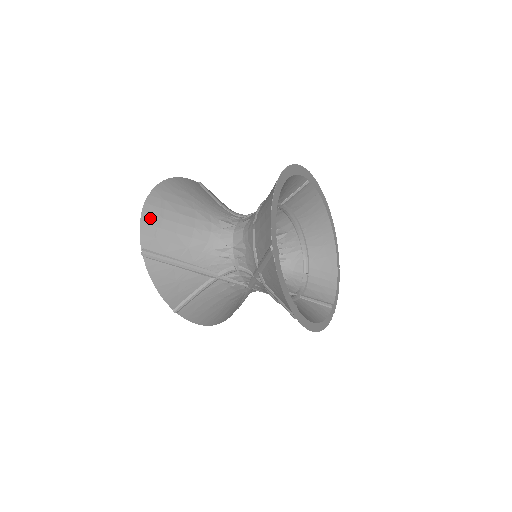
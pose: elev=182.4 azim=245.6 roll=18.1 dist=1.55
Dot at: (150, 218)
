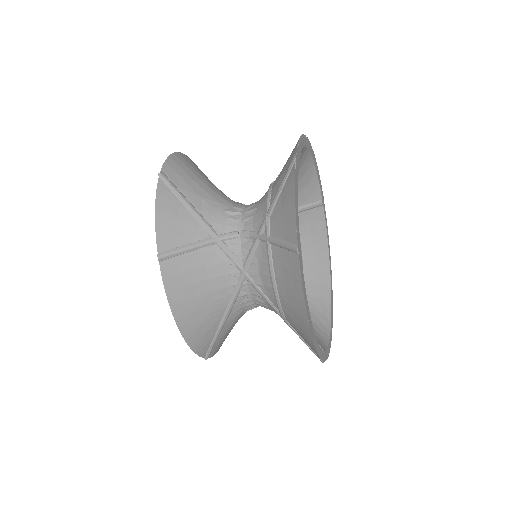
Dot at: (178, 160)
